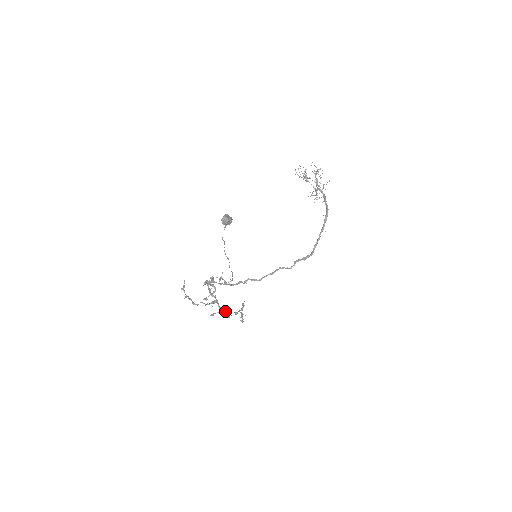
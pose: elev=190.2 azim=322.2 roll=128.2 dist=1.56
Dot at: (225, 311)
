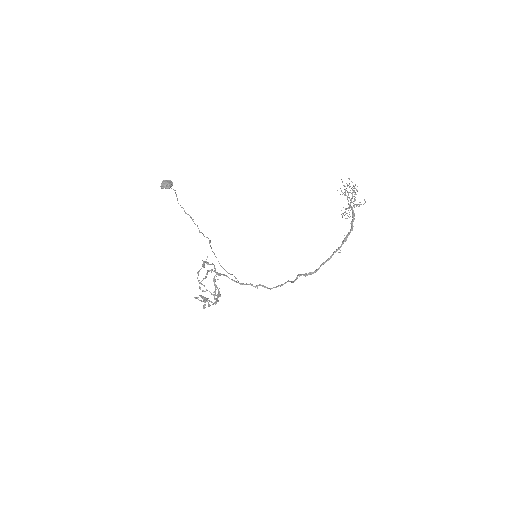
Dot at: (201, 295)
